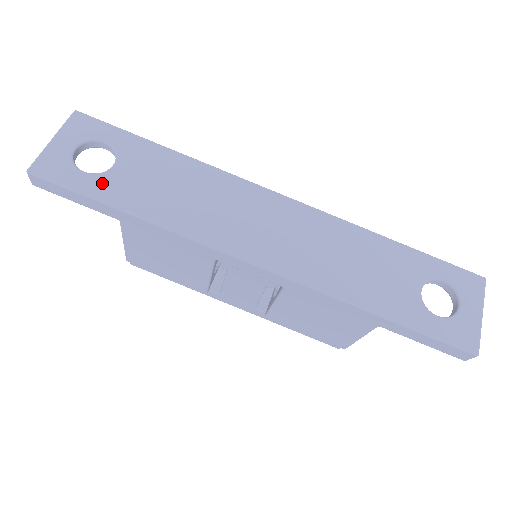
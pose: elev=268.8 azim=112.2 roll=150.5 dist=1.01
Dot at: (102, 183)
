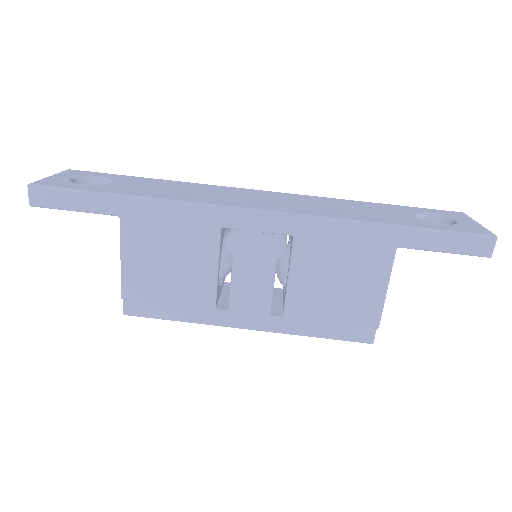
Dot at: (101, 187)
